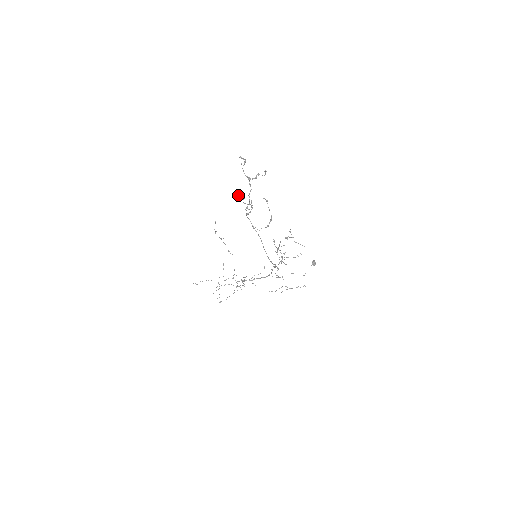
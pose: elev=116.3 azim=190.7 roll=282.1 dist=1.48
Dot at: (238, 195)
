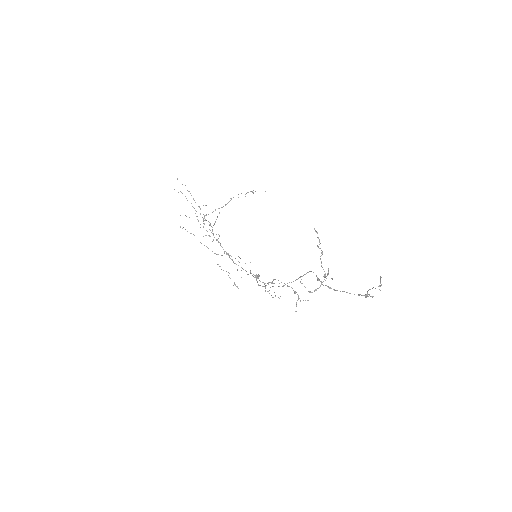
Dot at: (316, 232)
